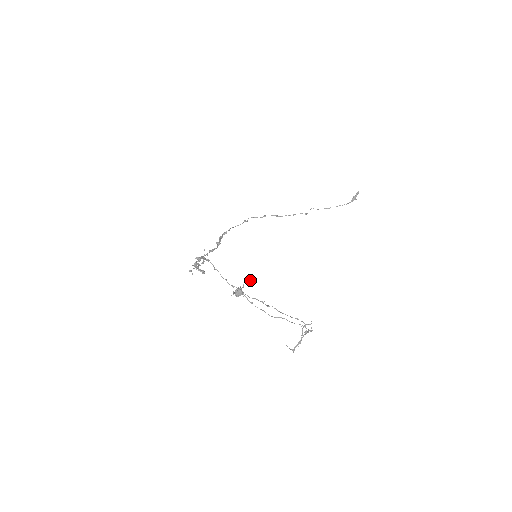
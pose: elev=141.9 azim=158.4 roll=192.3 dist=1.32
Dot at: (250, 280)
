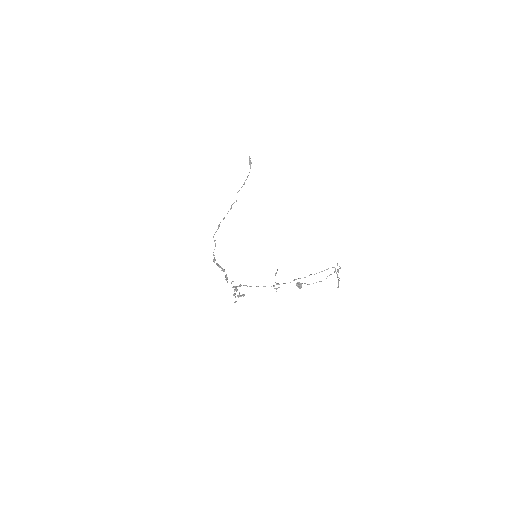
Dot at: (276, 273)
